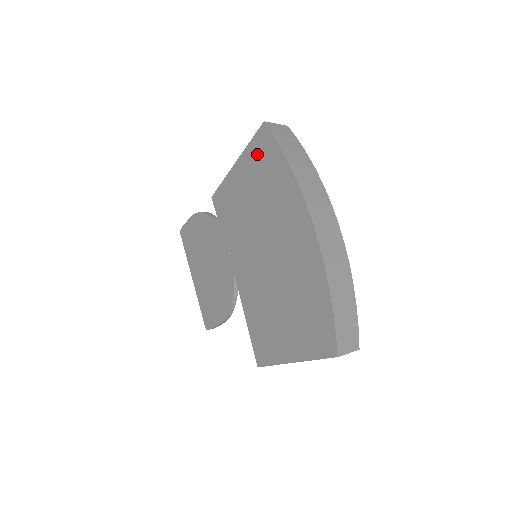
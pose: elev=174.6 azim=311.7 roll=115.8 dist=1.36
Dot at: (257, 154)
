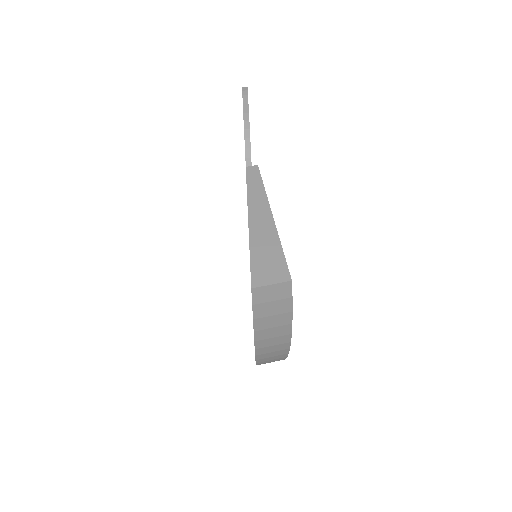
Dot at: occluded
